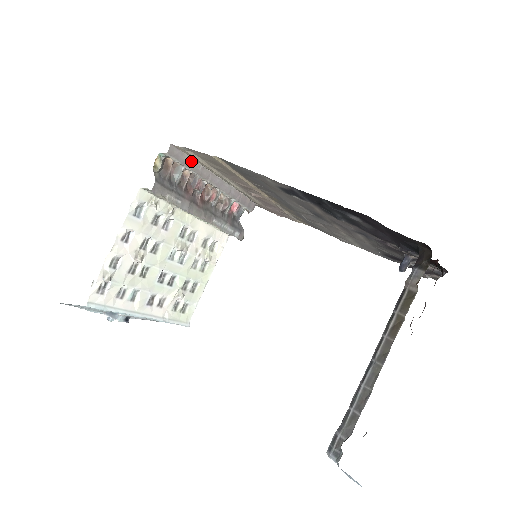
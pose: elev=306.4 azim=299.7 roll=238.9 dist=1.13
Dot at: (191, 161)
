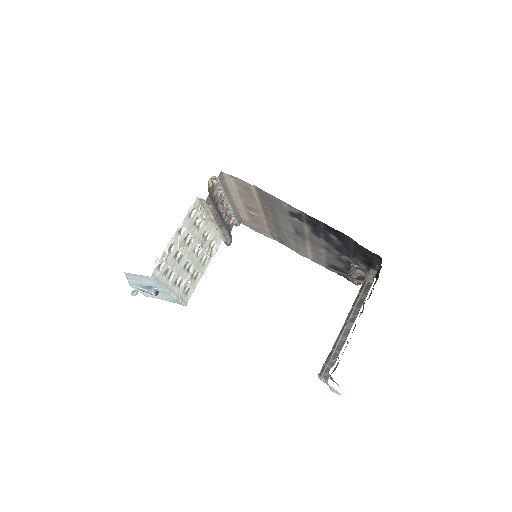
Dot at: (225, 184)
